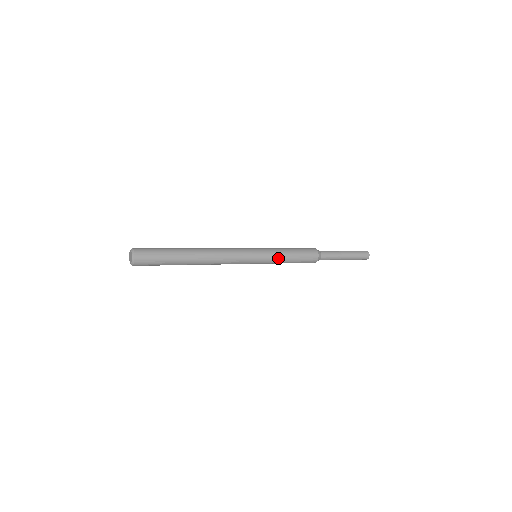
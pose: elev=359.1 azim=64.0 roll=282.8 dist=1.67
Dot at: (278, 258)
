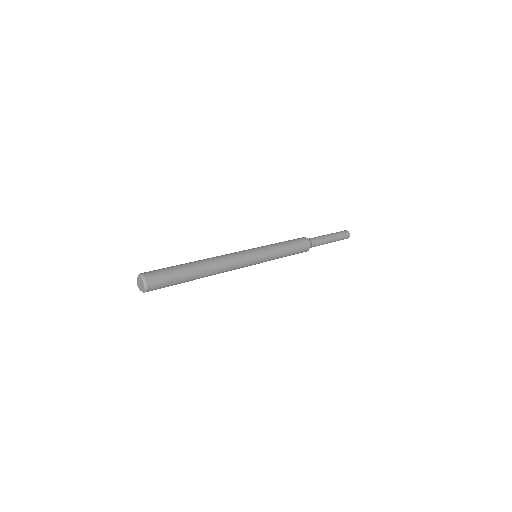
Dot at: (276, 258)
